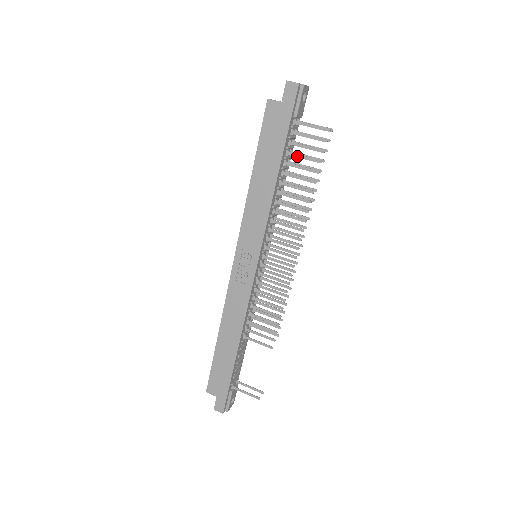
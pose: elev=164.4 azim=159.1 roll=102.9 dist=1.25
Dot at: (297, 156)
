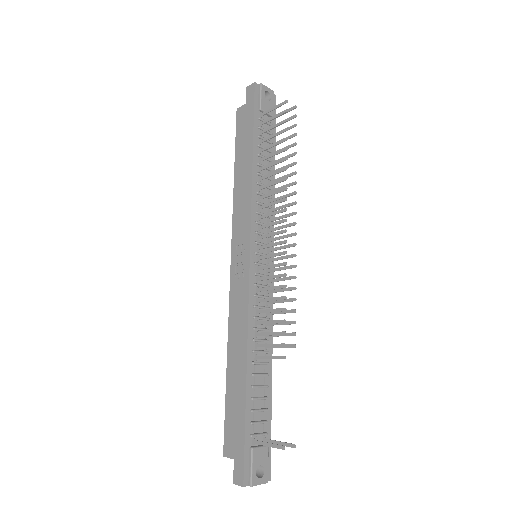
Dot at: (268, 138)
